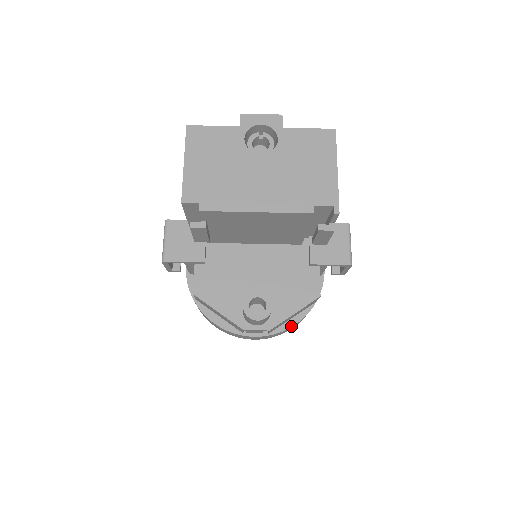
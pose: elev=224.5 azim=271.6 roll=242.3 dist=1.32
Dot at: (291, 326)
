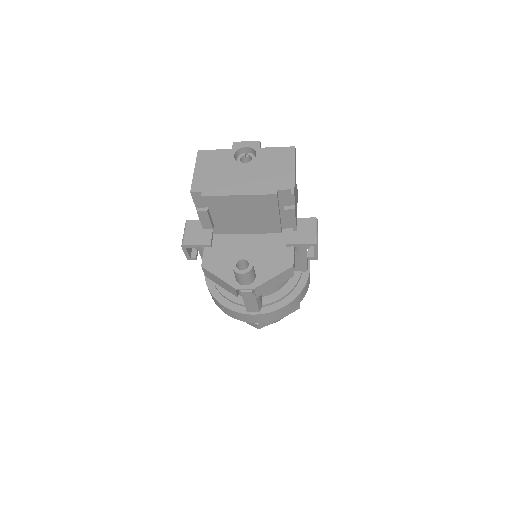
Dot at: (282, 307)
